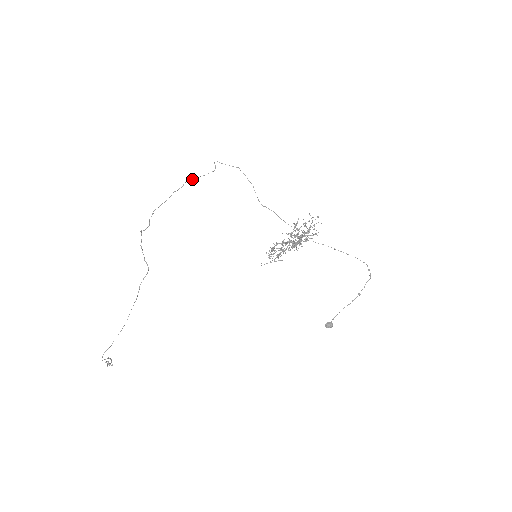
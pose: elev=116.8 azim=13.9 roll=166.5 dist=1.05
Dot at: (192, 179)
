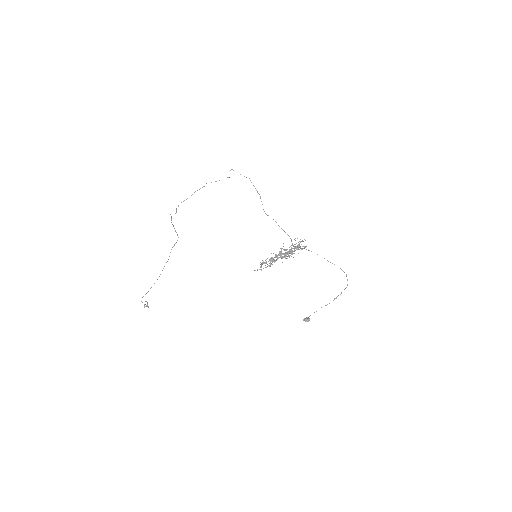
Dot at: (211, 182)
